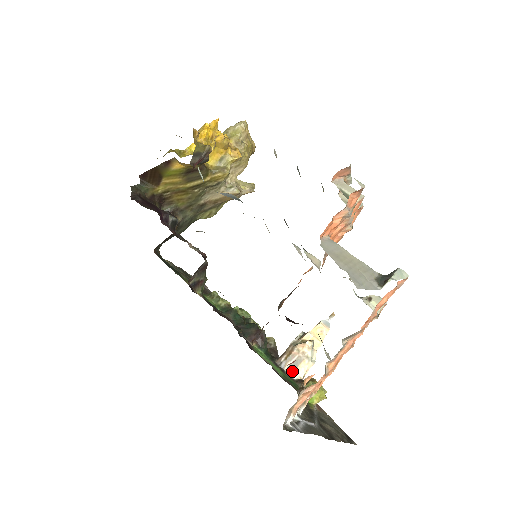
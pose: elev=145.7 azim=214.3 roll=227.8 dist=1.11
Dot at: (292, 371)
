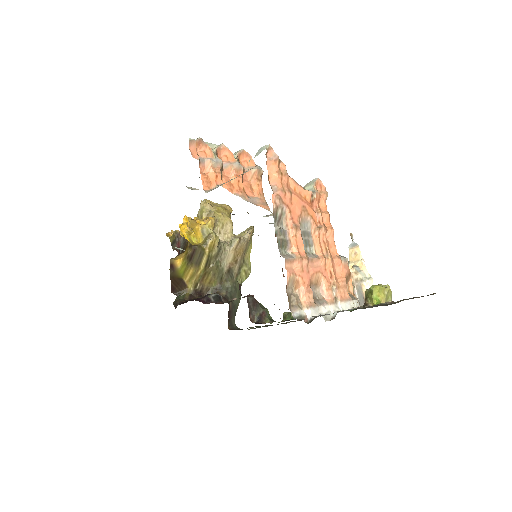
Dot at: (363, 301)
